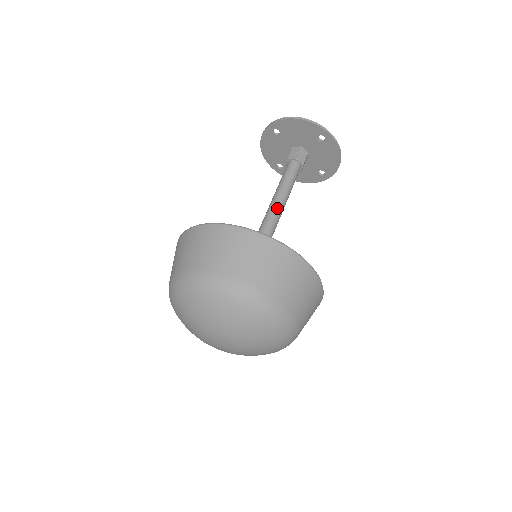
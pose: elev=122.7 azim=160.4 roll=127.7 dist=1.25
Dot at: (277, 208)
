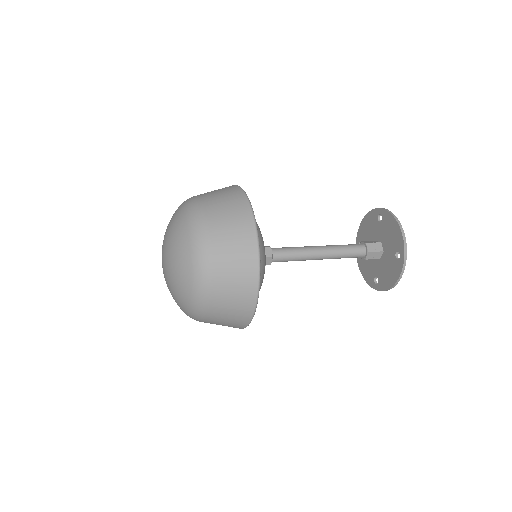
Dot at: (306, 247)
